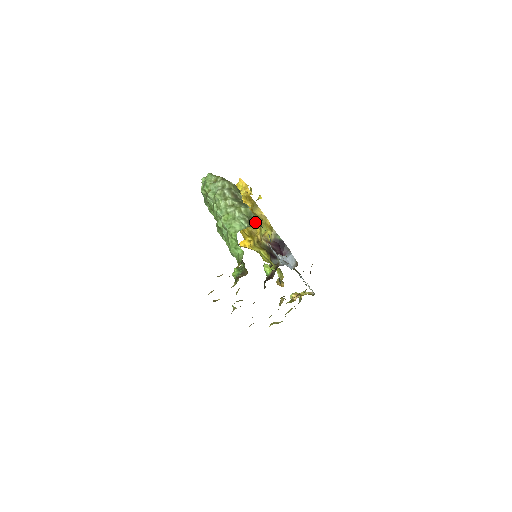
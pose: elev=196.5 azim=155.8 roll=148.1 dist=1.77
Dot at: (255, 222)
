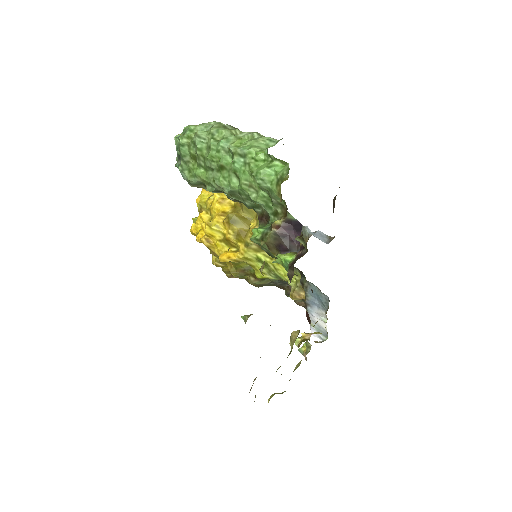
Dot at: occluded
